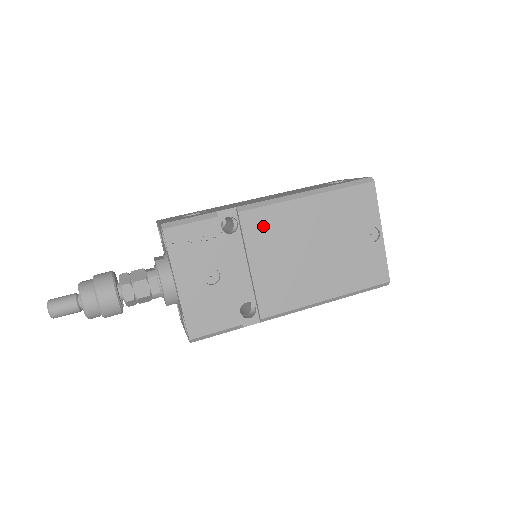
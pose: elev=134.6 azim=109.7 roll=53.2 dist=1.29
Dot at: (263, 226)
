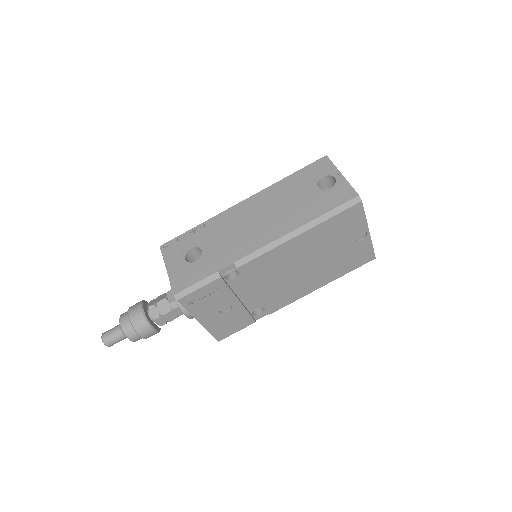
Dot at: (261, 268)
